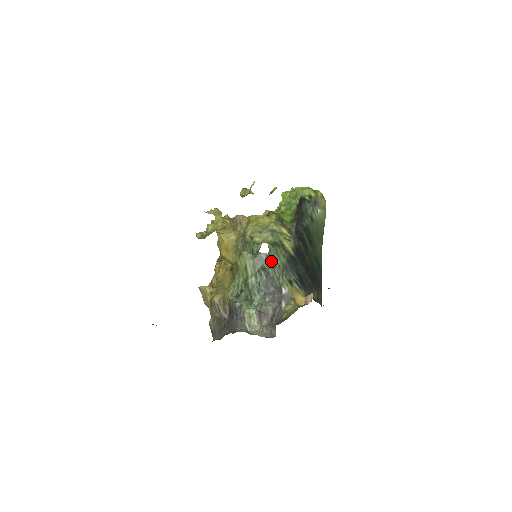
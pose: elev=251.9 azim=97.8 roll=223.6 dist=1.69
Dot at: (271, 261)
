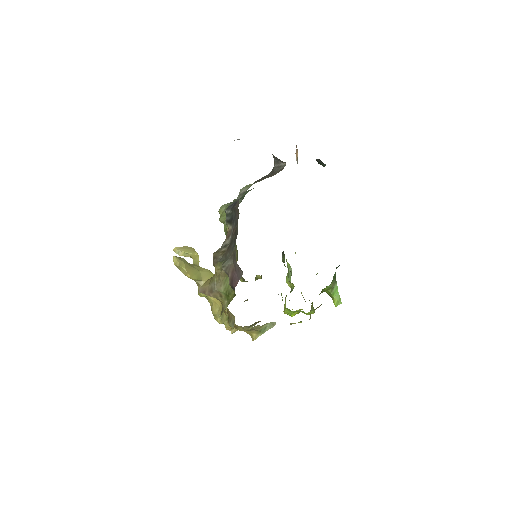
Dot at: occluded
